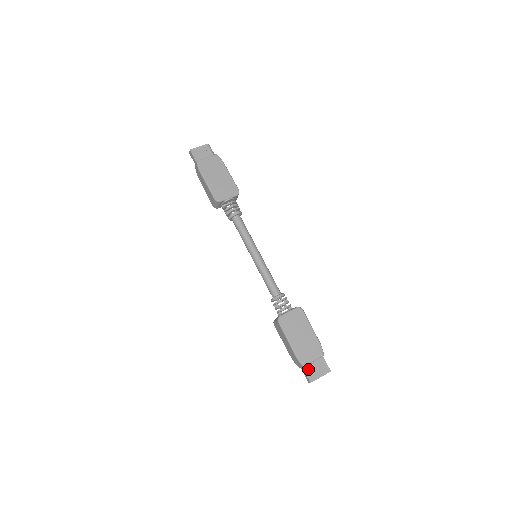
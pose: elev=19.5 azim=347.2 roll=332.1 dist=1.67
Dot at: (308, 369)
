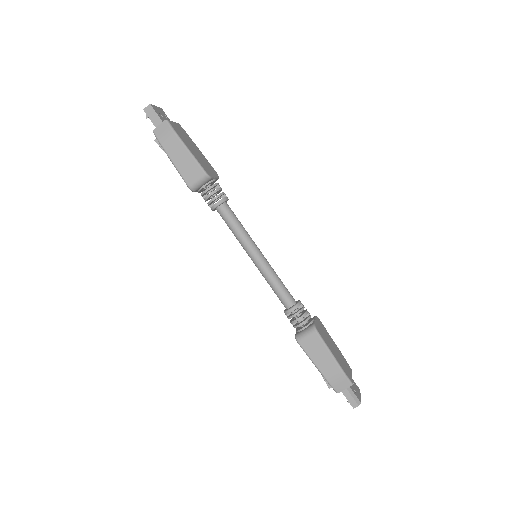
Dot at: (352, 389)
